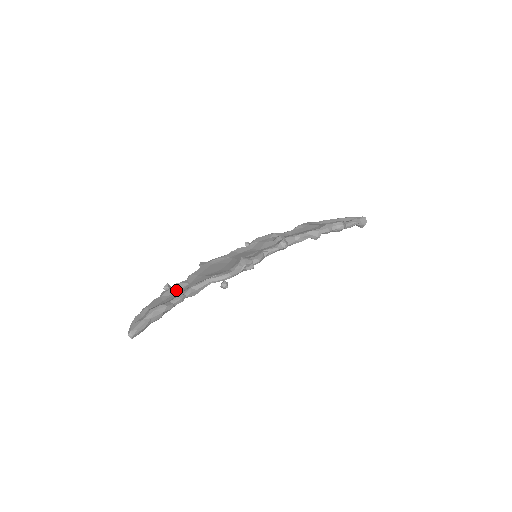
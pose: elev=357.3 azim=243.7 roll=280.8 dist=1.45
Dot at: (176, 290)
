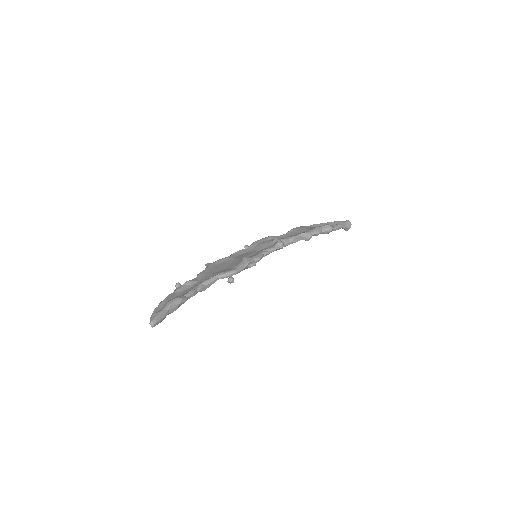
Dot at: (188, 286)
